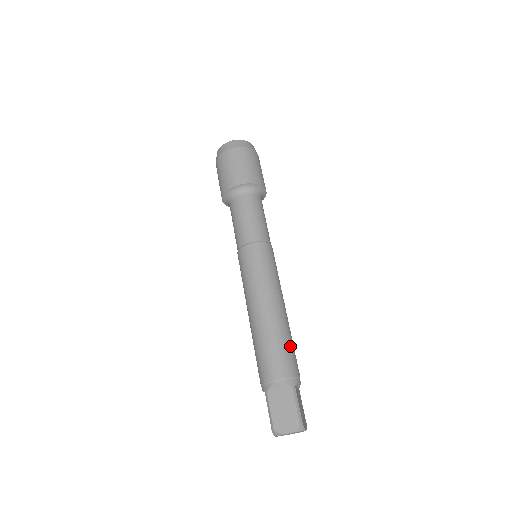
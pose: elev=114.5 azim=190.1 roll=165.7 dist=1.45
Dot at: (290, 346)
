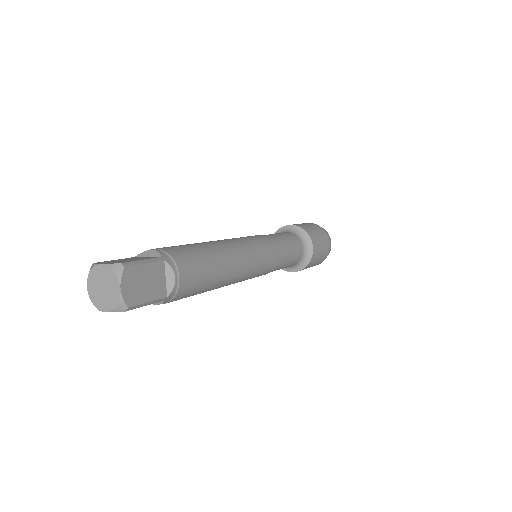
Dot at: (203, 259)
